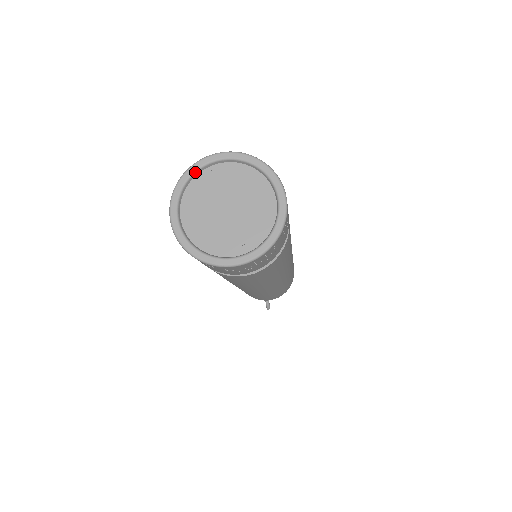
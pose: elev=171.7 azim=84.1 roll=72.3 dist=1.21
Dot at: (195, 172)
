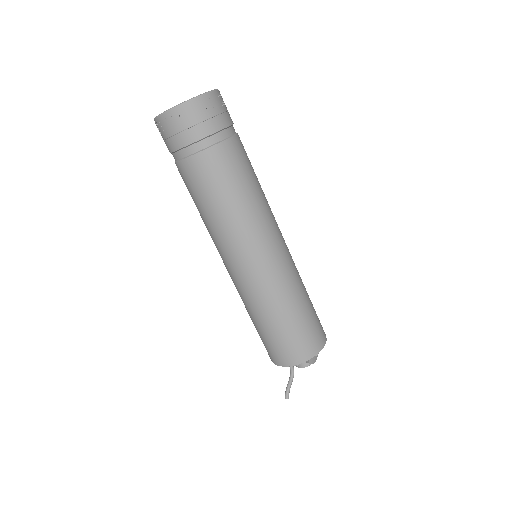
Dot at: occluded
